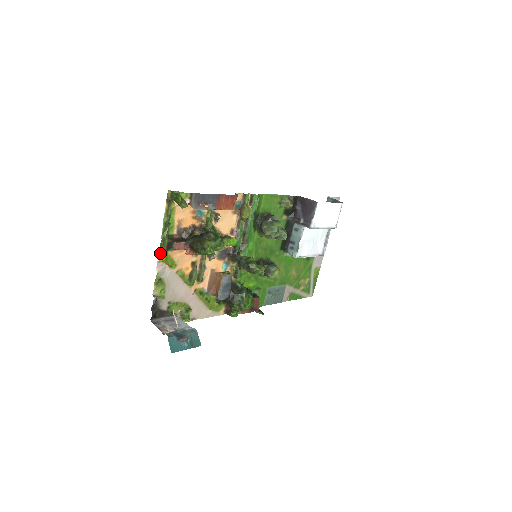
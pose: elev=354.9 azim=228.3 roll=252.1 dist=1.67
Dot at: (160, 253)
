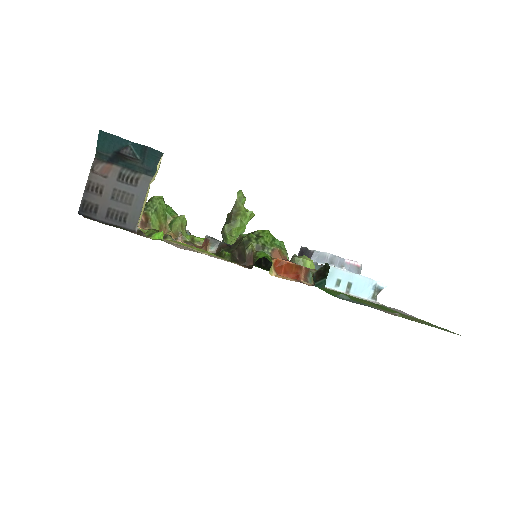
Dot at: occluded
